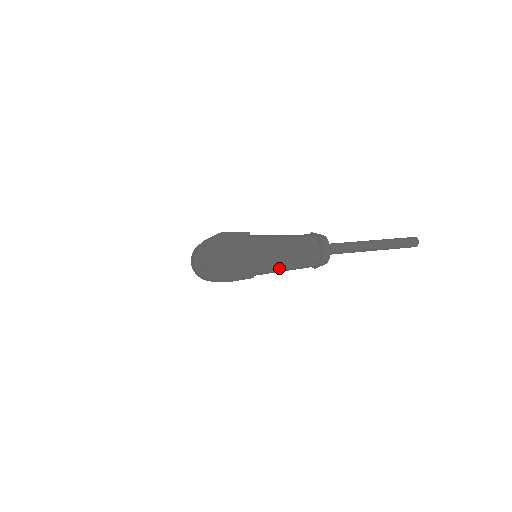
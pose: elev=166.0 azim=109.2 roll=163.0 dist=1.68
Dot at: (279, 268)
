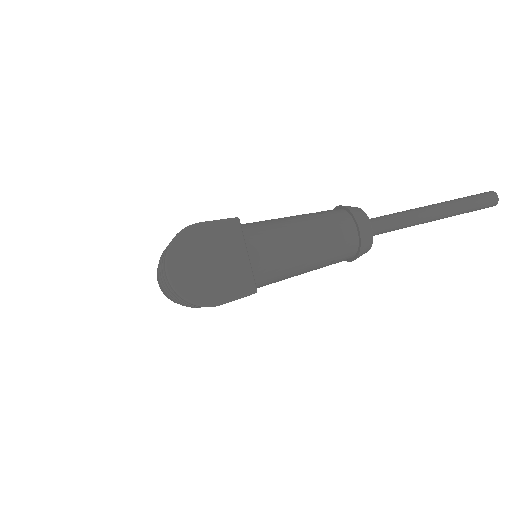
Dot at: (296, 270)
